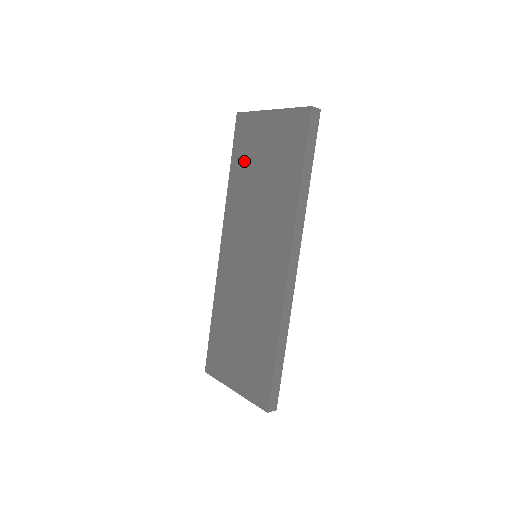
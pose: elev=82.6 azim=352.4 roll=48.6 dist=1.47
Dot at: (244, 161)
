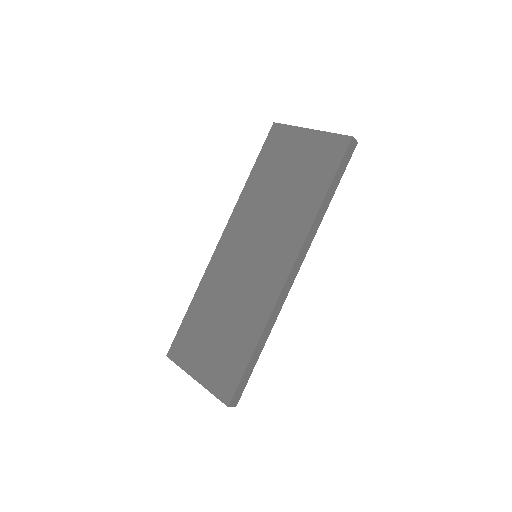
Dot at: (269, 167)
